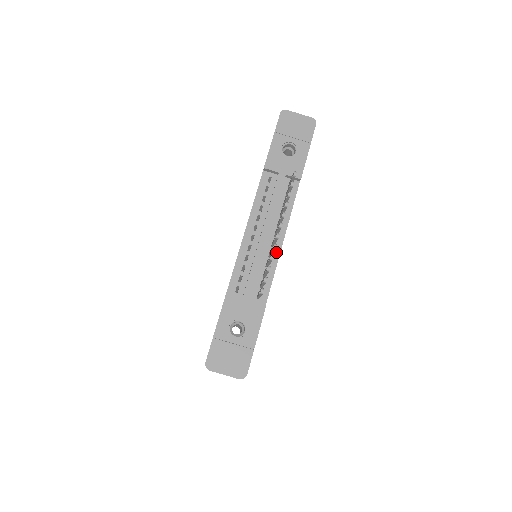
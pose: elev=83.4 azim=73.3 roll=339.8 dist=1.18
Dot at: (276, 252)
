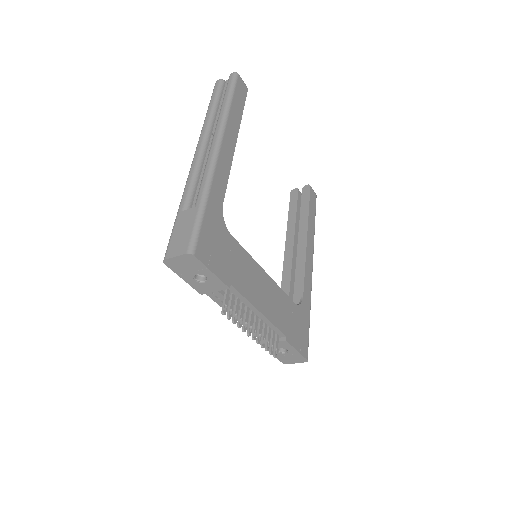
Dot at: (263, 318)
